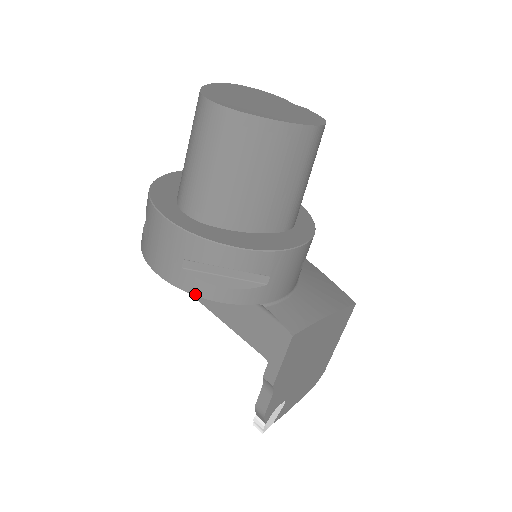
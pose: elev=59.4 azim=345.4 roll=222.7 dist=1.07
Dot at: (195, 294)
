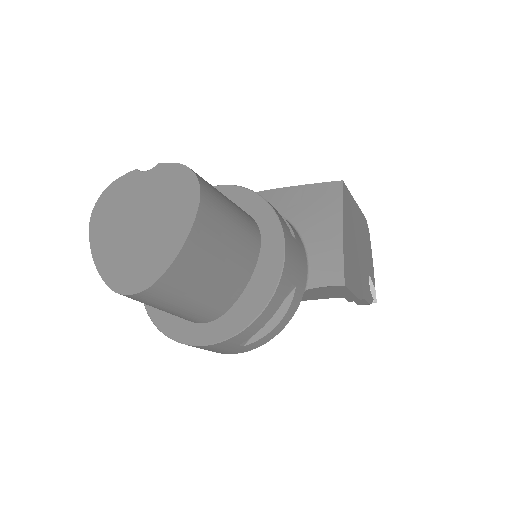
Dot at: occluded
